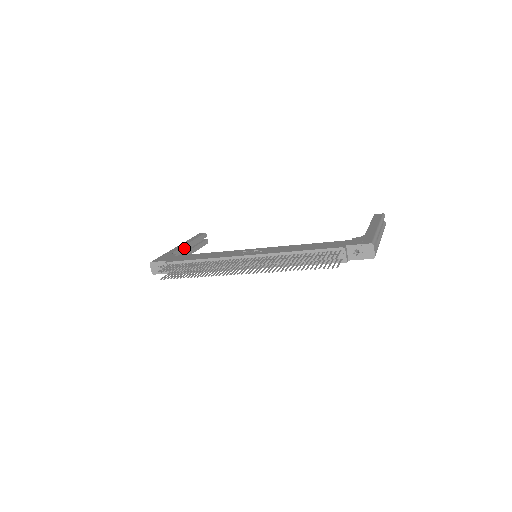
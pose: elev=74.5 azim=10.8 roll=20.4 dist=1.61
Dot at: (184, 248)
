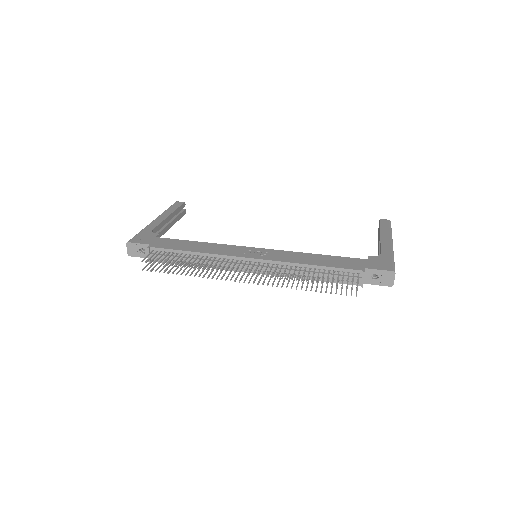
Dot at: (163, 223)
